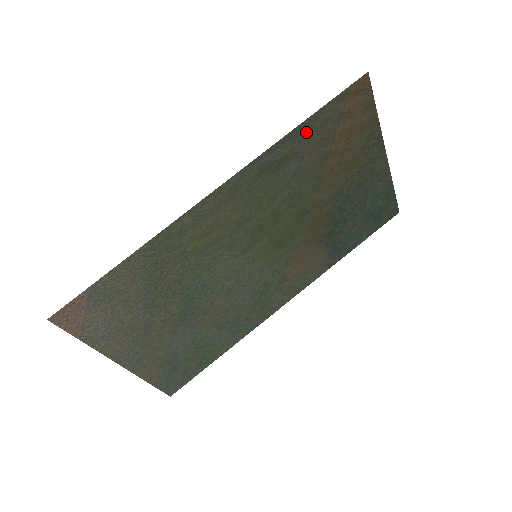
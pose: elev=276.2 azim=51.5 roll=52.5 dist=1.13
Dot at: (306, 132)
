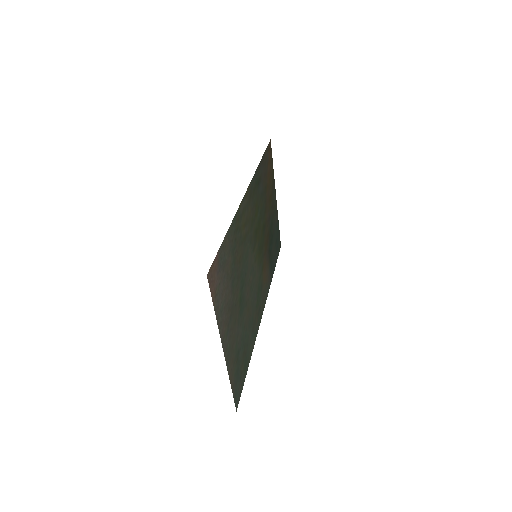
Dot at: (262, 166)
